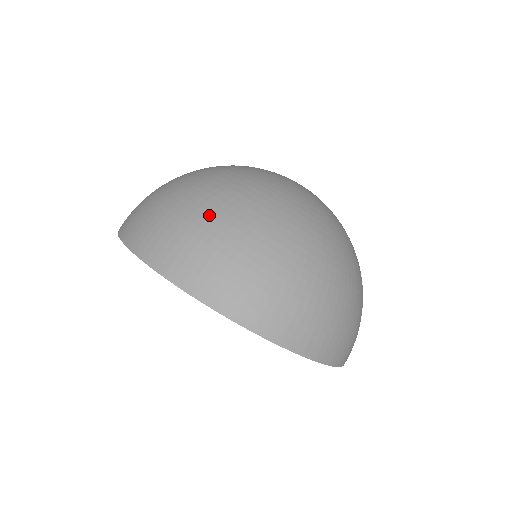
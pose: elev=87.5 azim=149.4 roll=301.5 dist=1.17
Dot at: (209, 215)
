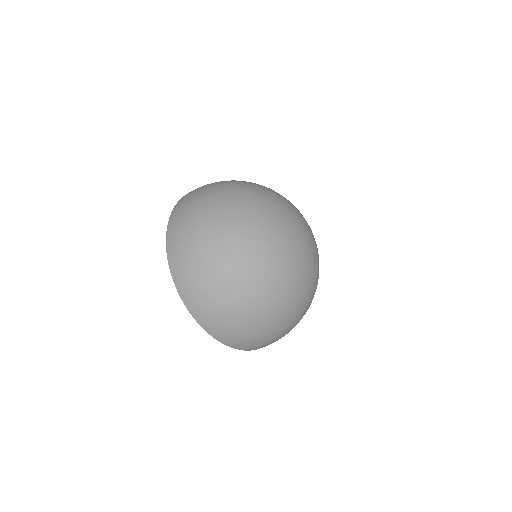
Dot at: (234, 305)
